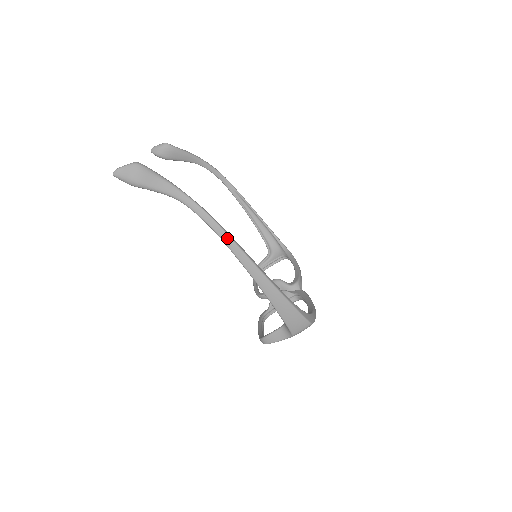
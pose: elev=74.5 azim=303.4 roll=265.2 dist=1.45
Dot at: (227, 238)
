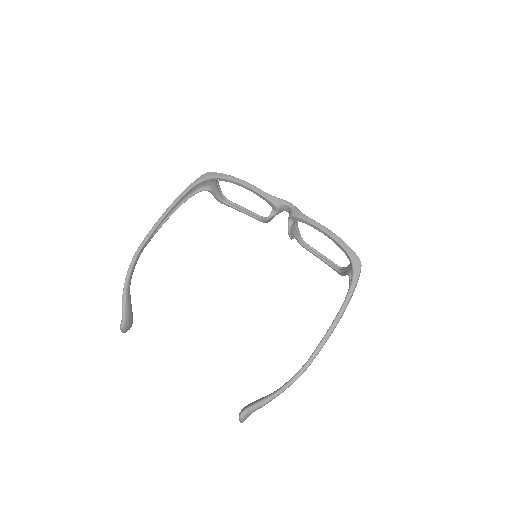
Dot at: occluded
